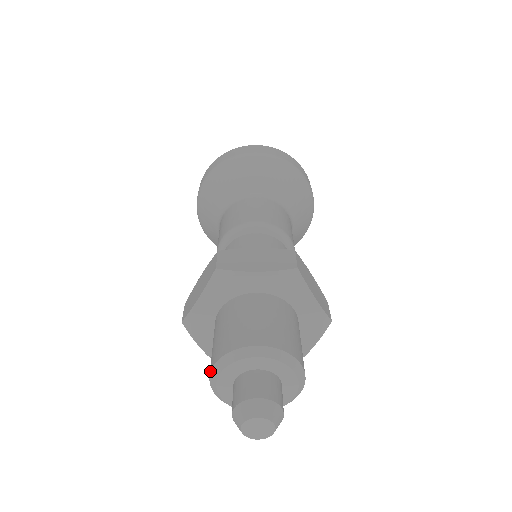
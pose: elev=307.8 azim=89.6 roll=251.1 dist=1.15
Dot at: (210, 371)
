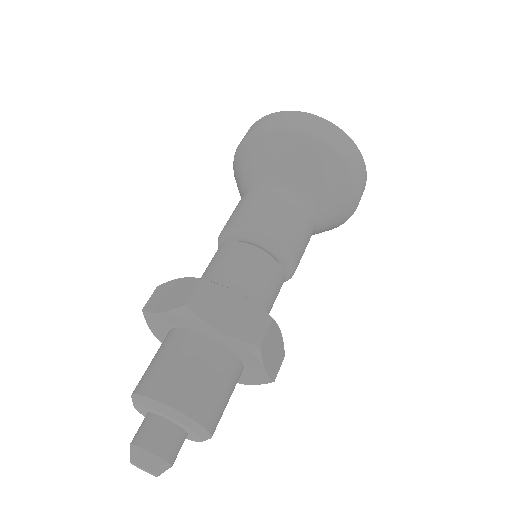
Dot at: (133, 393)
